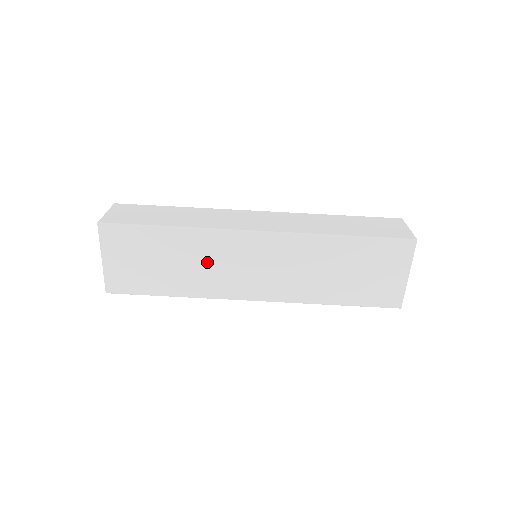
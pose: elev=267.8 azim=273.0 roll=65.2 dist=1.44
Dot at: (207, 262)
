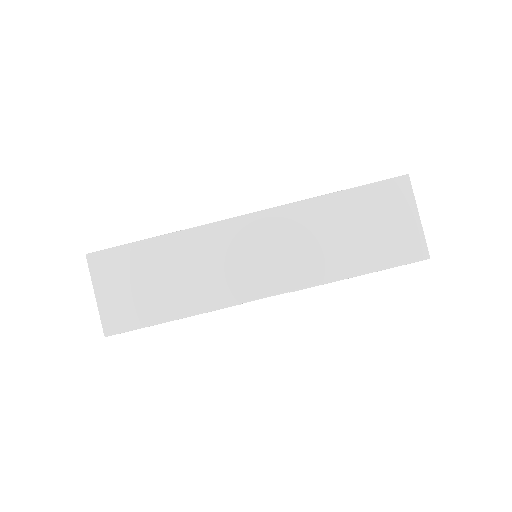
Dot at: (203, 265)
